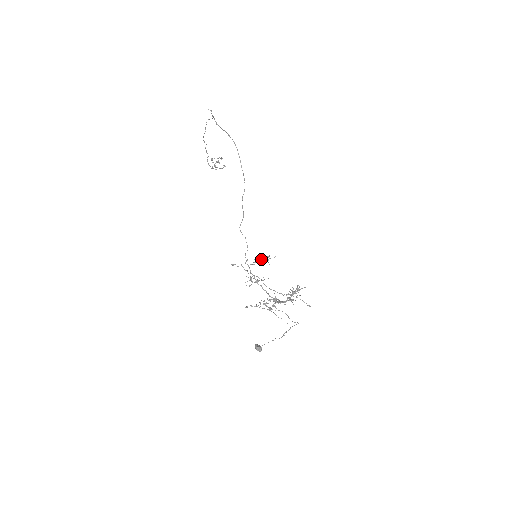
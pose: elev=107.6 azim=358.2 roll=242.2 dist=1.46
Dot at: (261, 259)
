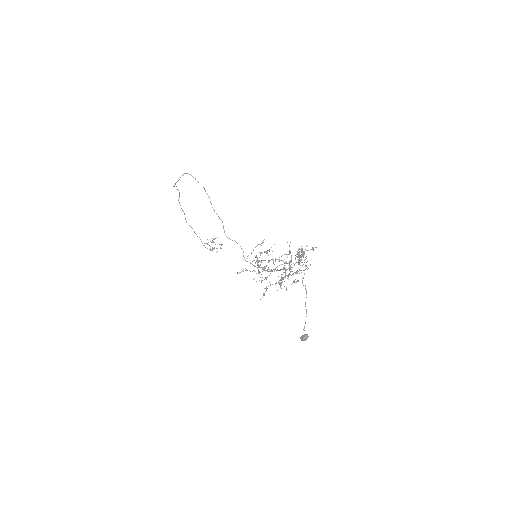
Dot at: (259, 252)
